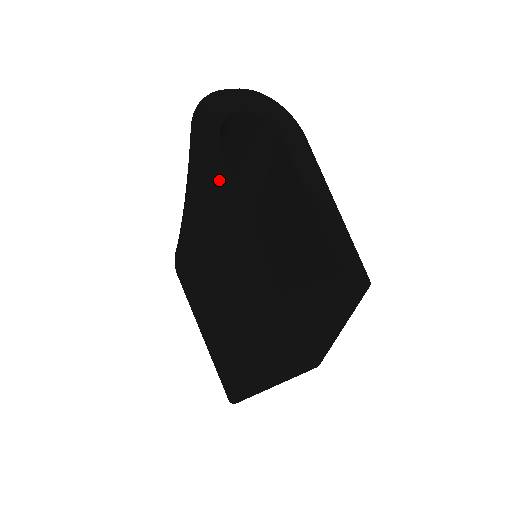
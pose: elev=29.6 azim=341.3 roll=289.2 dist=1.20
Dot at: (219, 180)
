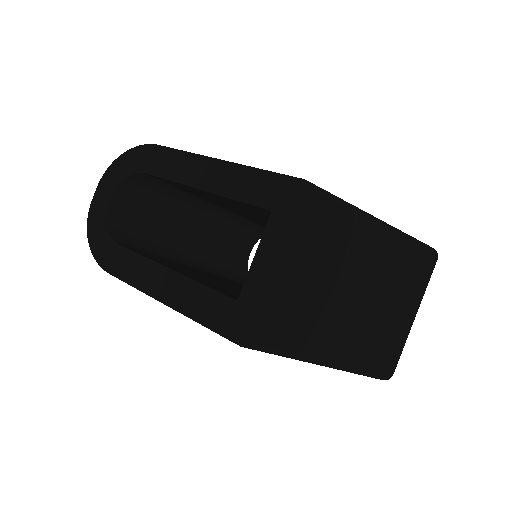
Dot at: (134, 271)
